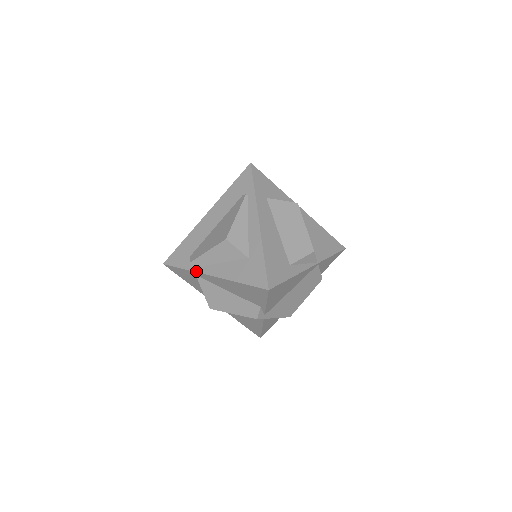
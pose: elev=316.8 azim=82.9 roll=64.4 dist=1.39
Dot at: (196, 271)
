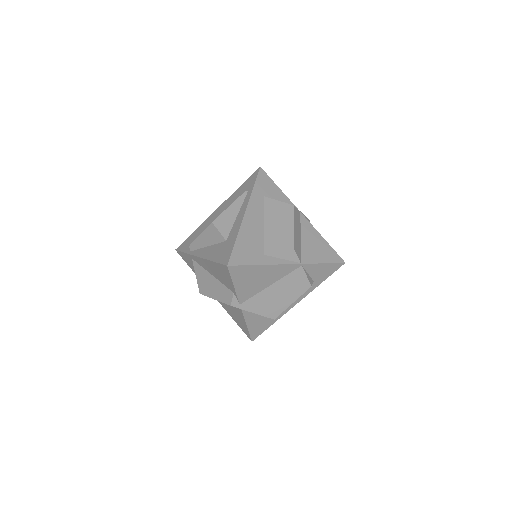
Dot at: (191, 254)
